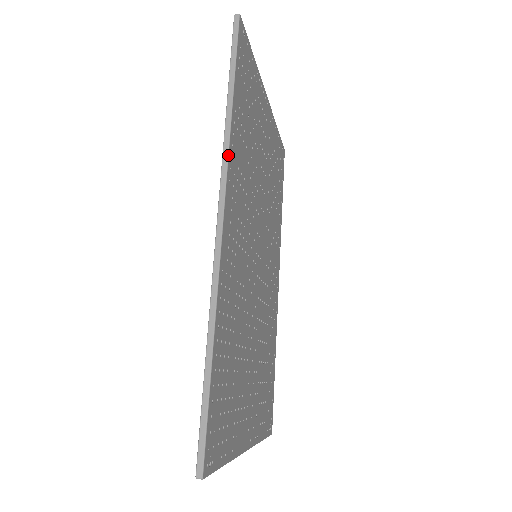
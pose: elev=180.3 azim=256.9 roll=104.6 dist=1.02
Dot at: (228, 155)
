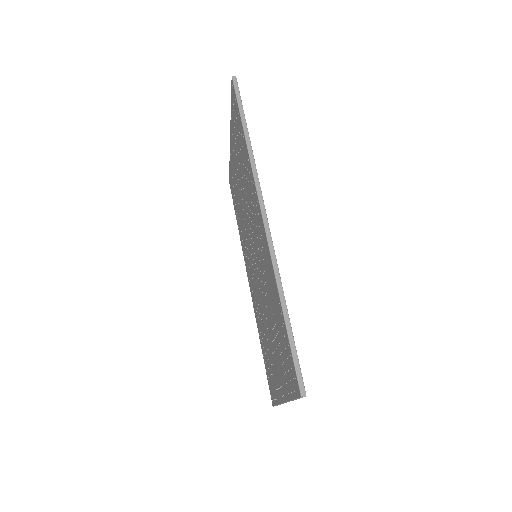
Dot at: (257, 173)
